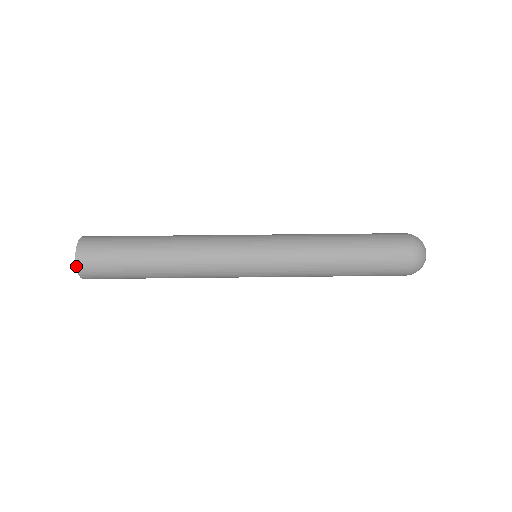
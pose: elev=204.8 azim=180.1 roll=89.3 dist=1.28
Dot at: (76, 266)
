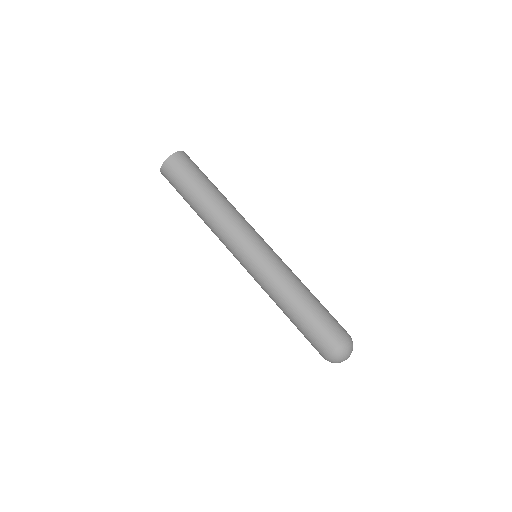
Dot at: (161, 172)
